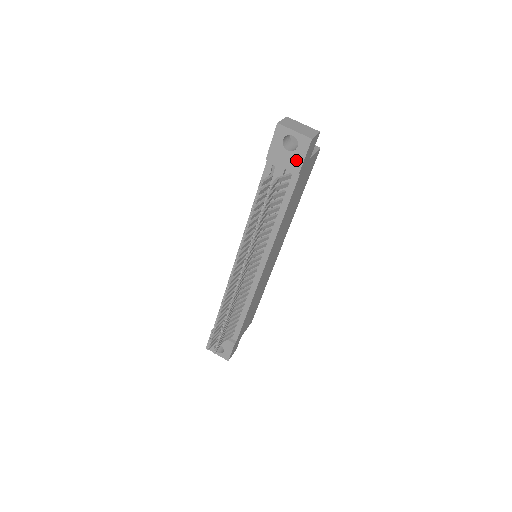
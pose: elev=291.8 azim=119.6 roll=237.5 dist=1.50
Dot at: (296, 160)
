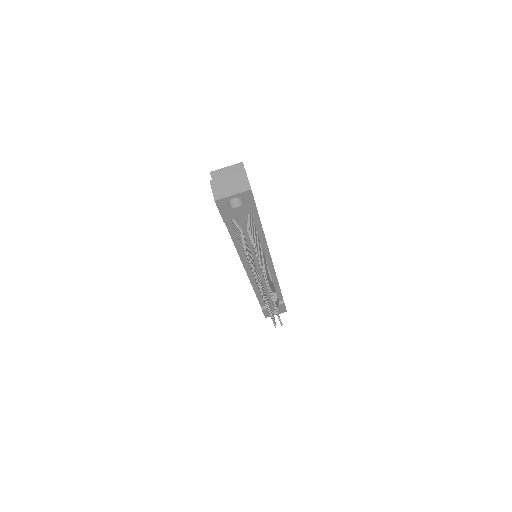
Dot at: (249, 207)
